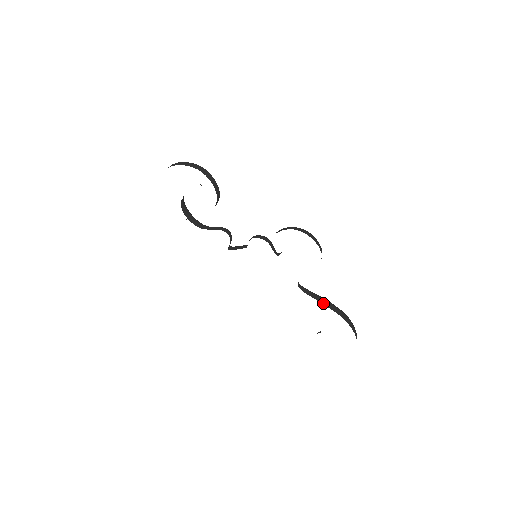
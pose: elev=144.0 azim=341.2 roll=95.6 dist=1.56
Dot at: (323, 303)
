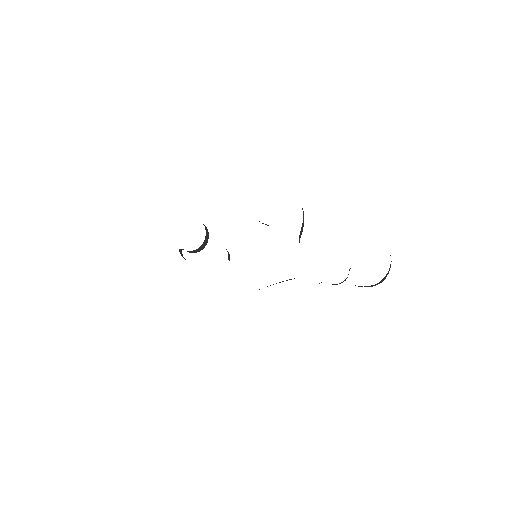
Dot at: occluded
